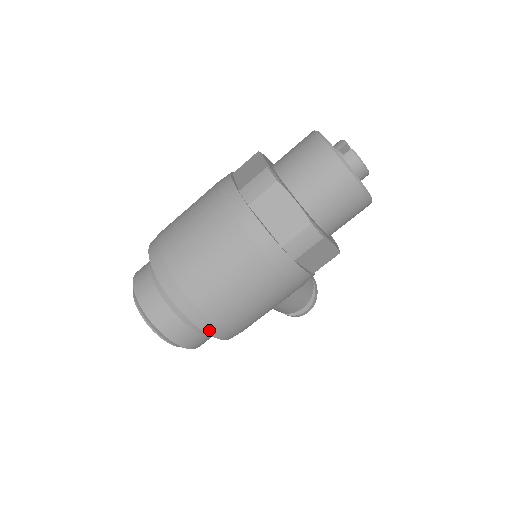
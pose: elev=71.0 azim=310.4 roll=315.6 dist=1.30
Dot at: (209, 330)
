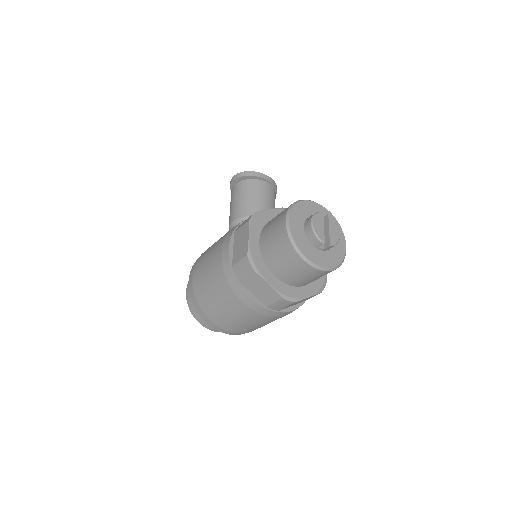
Dot at: occluded
